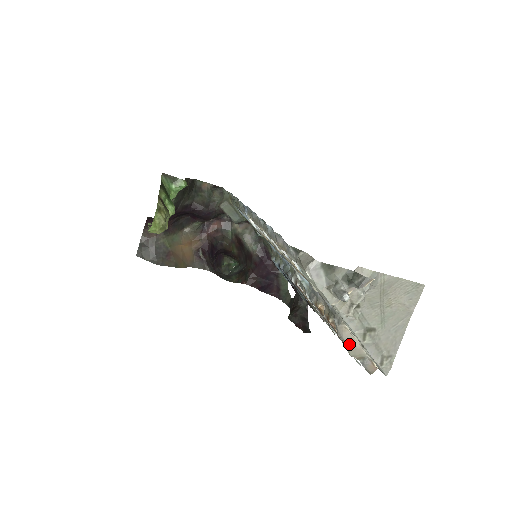
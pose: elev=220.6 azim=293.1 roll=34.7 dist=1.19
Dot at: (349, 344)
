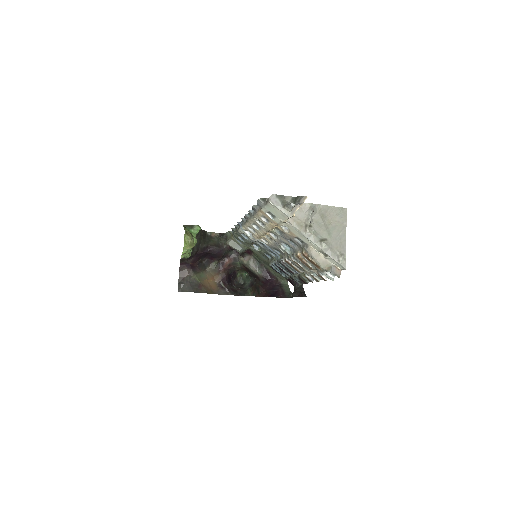
Dot at: (318, 259)
